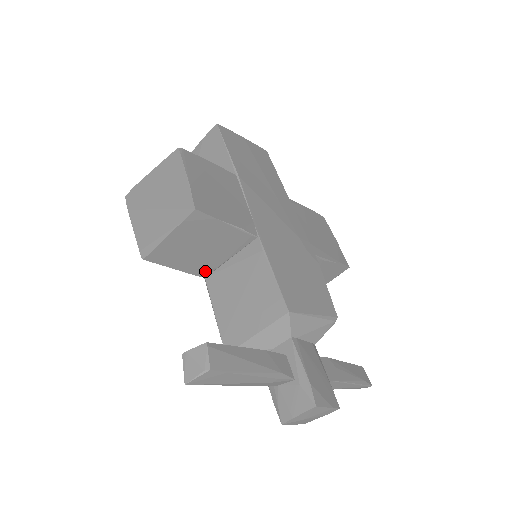
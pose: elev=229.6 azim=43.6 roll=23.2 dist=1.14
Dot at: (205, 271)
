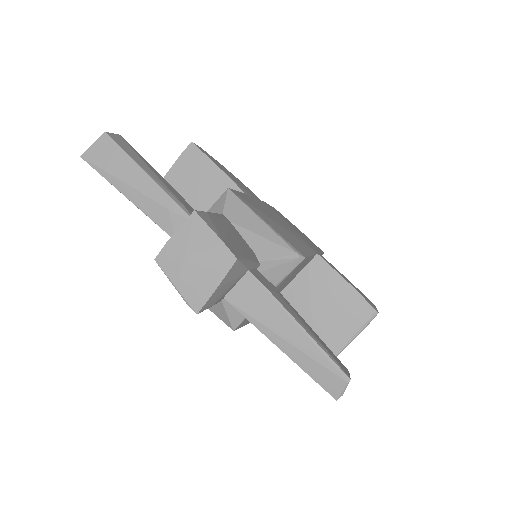
Dot at: occluded
